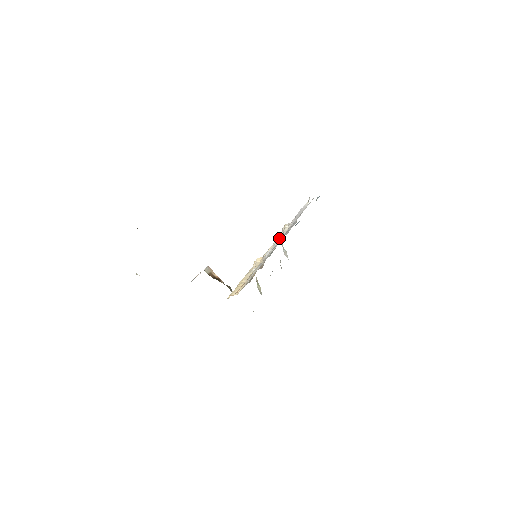
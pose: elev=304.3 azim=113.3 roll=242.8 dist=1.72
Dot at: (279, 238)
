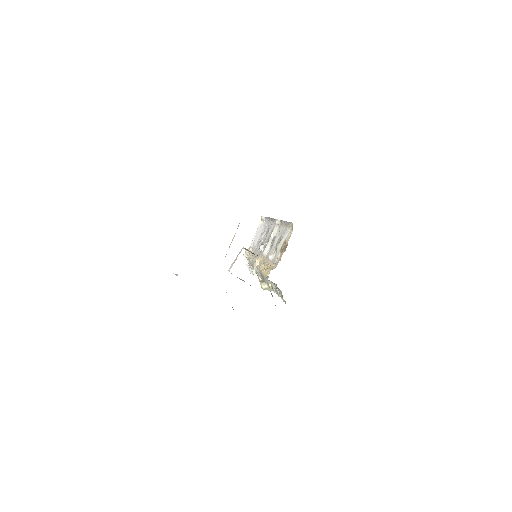
Dot at: (273, 231)
